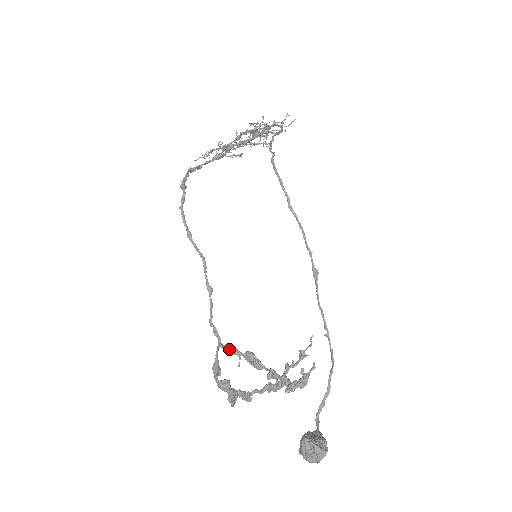
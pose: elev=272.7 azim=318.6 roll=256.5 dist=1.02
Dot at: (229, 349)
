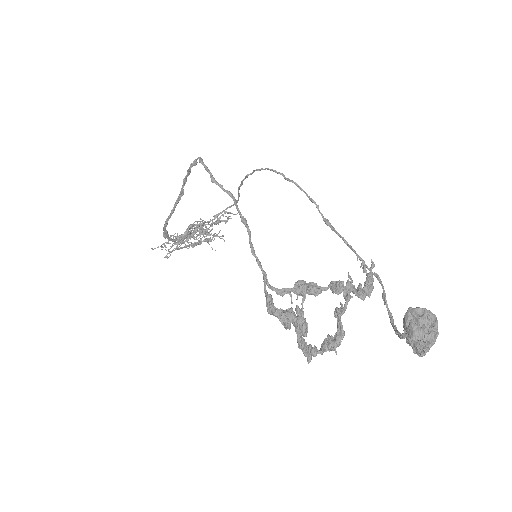
Dot at: (275, 288)
